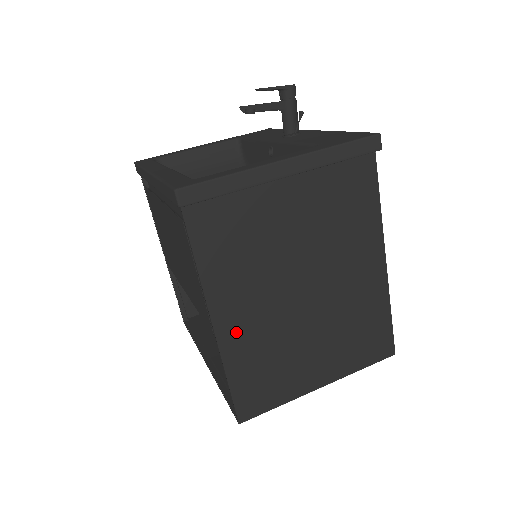
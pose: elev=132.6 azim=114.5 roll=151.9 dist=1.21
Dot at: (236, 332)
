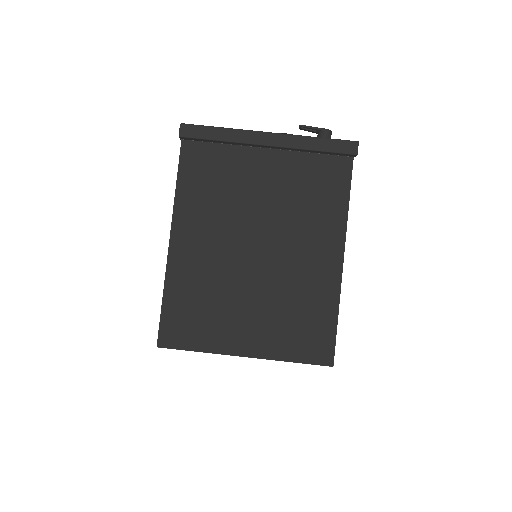
Dot at: (186, 257)
